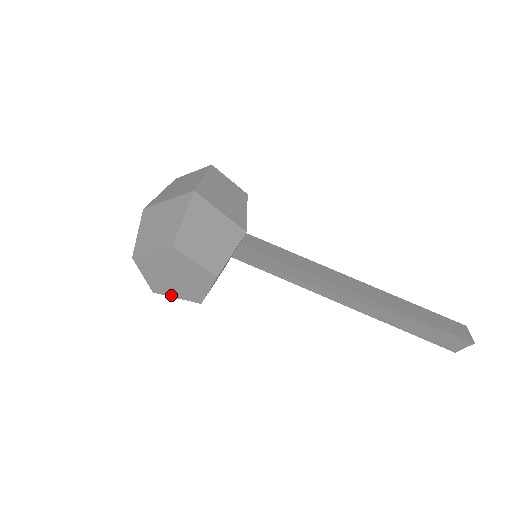
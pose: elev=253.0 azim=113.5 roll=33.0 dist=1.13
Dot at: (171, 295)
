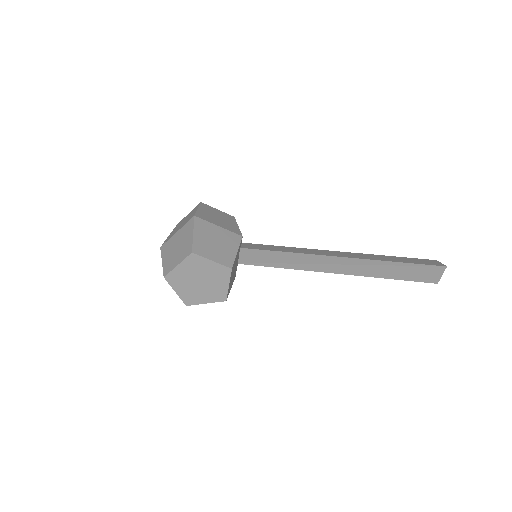
Dot at: (201, 302)
